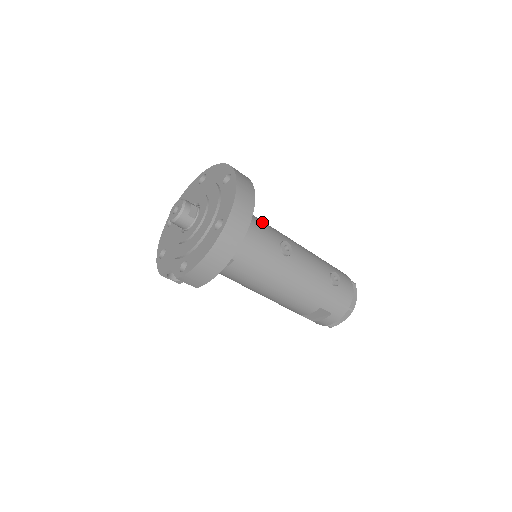
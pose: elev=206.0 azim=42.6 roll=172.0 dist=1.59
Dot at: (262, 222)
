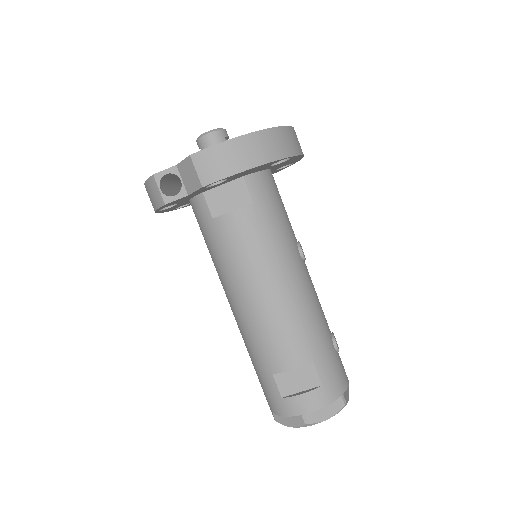
Dot at: occluded
